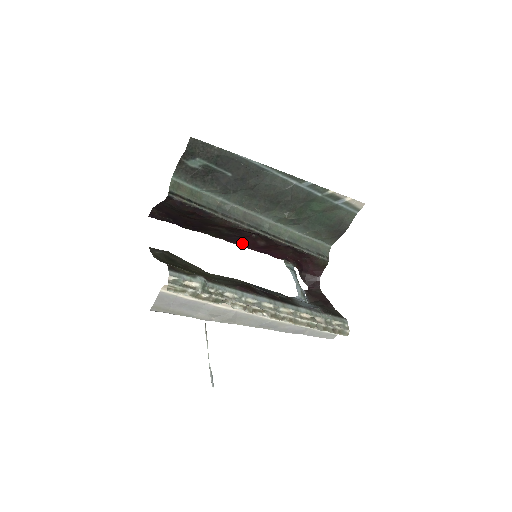
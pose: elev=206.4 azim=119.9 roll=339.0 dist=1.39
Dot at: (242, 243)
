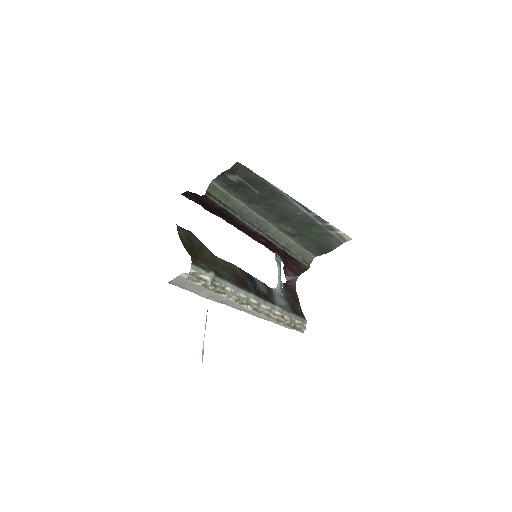
Dot at: (248, 233)
